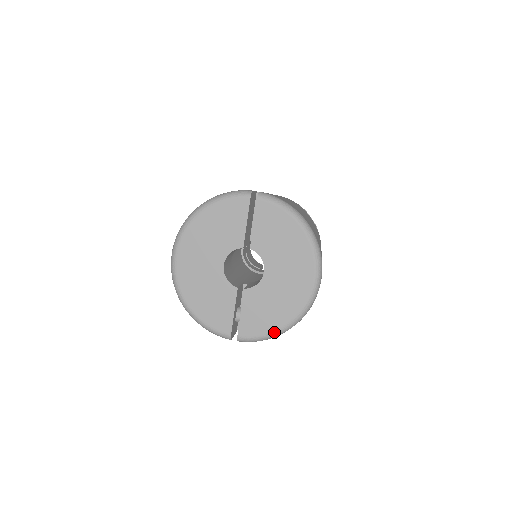
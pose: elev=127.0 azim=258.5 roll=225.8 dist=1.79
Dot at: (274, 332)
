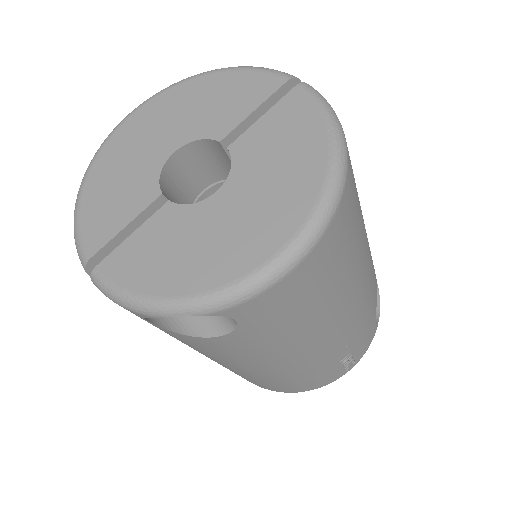
Dot at: (147, 298)
